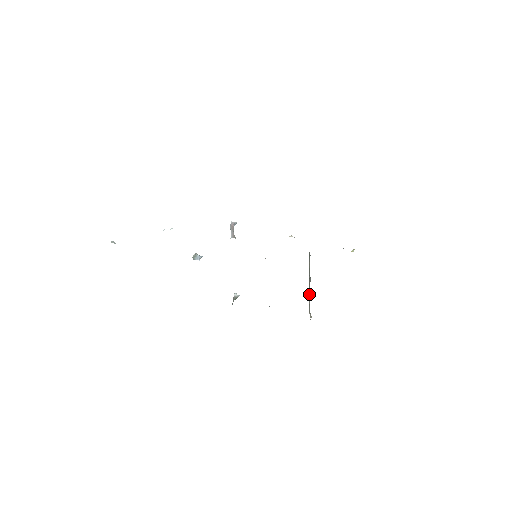
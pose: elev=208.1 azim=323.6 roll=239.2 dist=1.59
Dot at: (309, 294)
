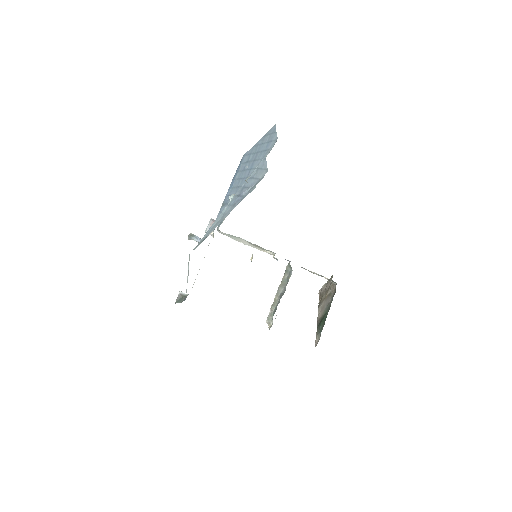
Dot at: (275, 303)
